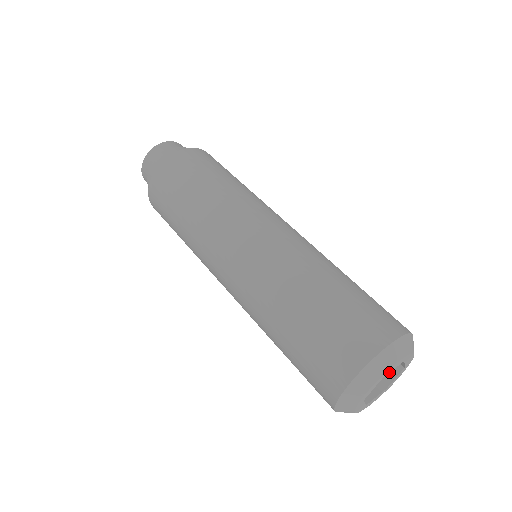
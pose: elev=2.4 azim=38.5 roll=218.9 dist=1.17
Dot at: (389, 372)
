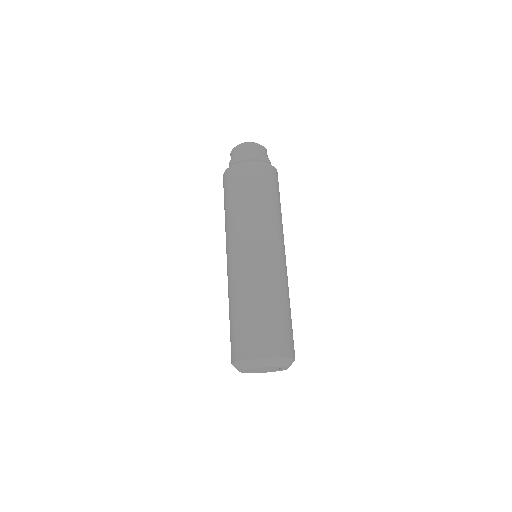
Dot at: (253, 369)
